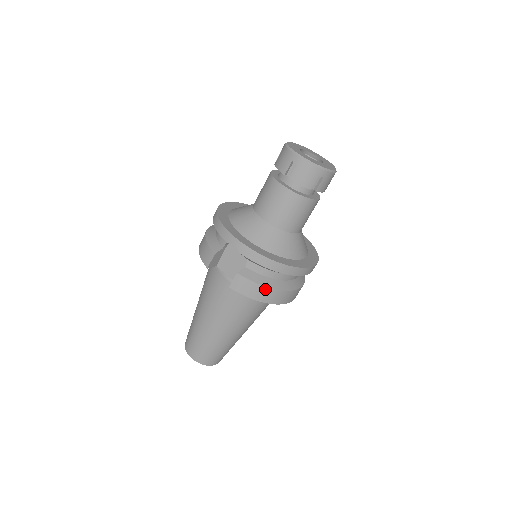
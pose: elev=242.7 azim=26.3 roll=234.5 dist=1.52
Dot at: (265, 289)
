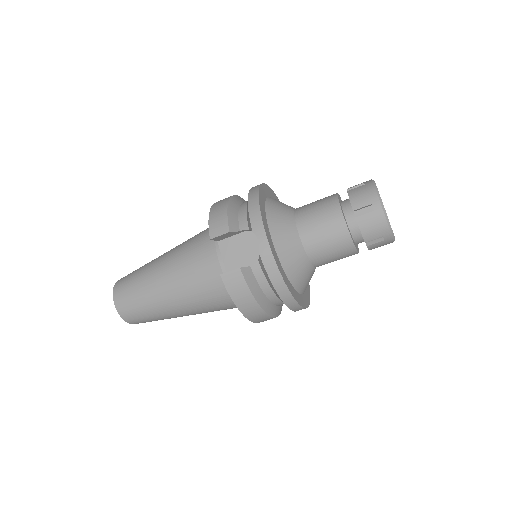
Dot at: (253, 301)
